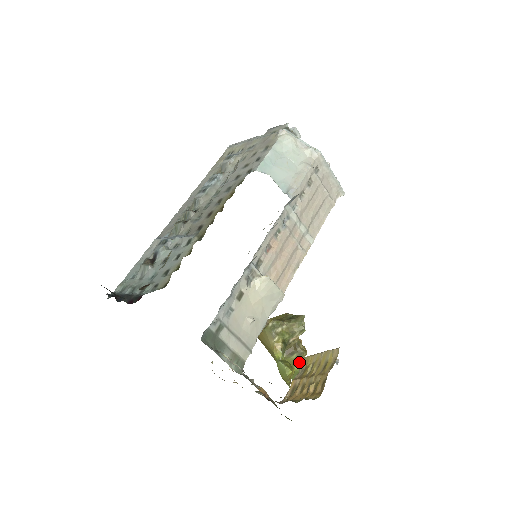
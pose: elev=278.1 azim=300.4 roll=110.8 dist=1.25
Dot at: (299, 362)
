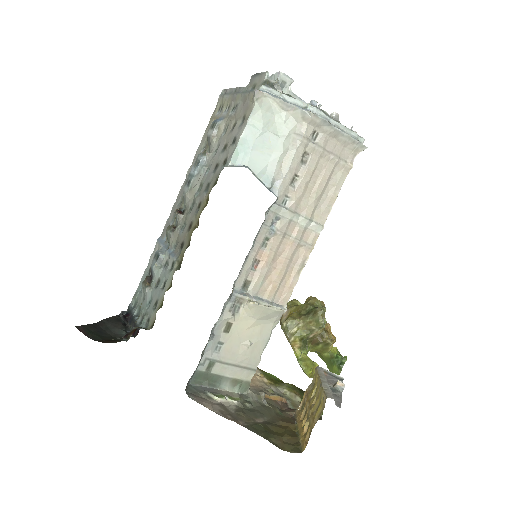
Dot at: (327, 350)
